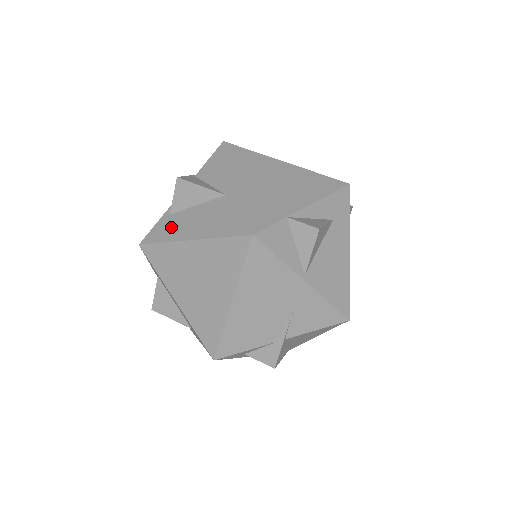
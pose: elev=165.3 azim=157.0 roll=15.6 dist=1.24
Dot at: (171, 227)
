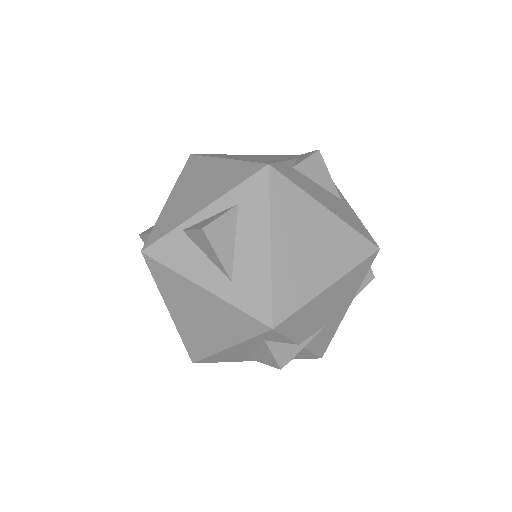
Dot at: (301, 180)
